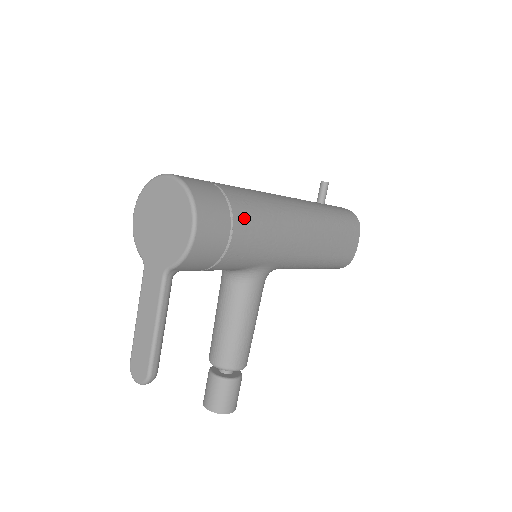
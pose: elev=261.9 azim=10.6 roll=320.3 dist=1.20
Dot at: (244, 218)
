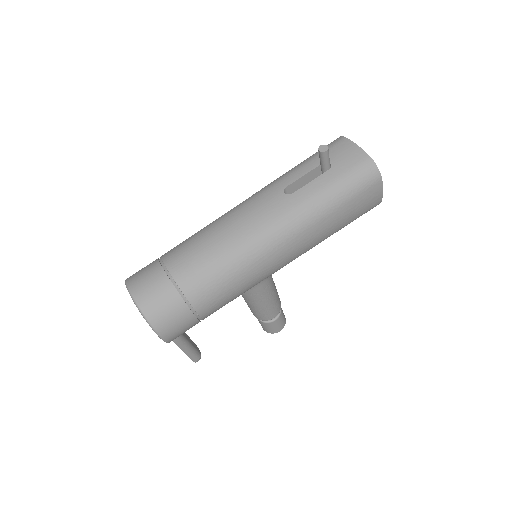
Dot at: (205, 299)
